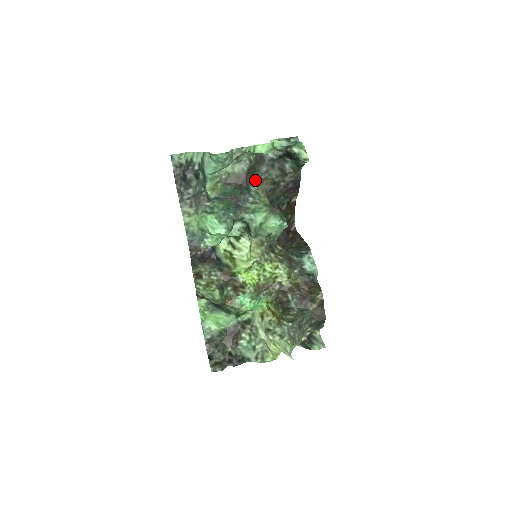
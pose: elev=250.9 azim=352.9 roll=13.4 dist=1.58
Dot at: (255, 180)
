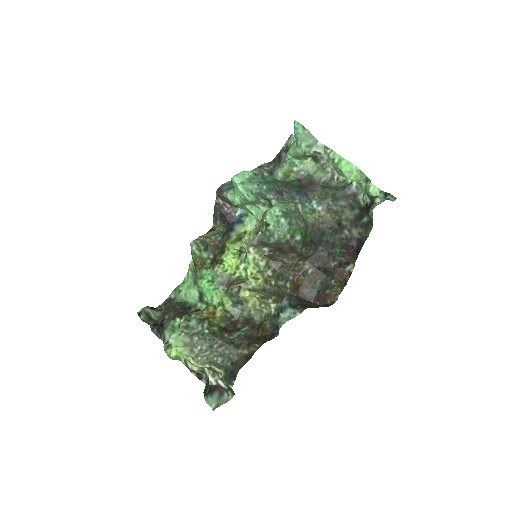
Dot at: (325, 203)
